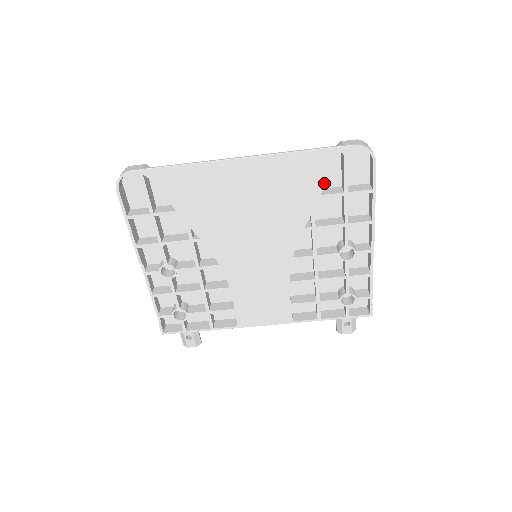
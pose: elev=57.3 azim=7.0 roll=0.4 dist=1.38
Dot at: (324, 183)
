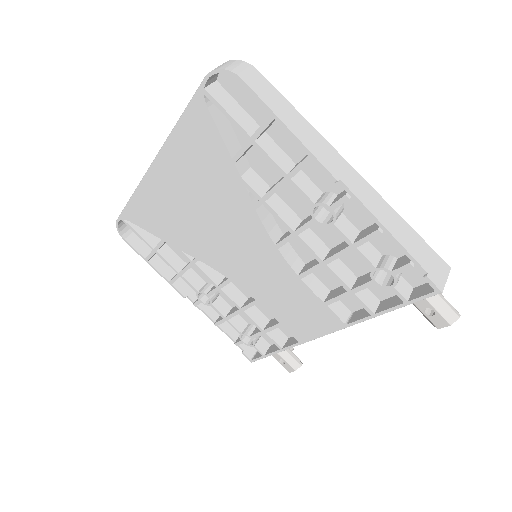
Dot at: (223, 143)
